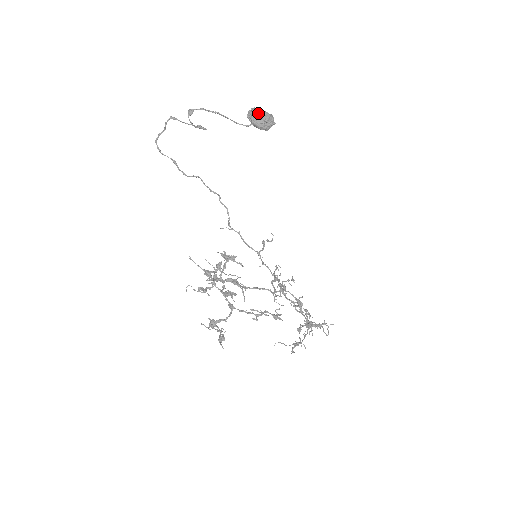
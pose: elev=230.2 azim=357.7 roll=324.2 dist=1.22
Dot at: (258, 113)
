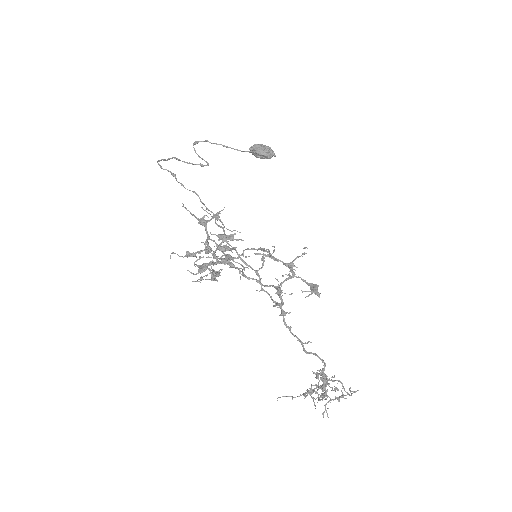
Dot at: (260, 144)
